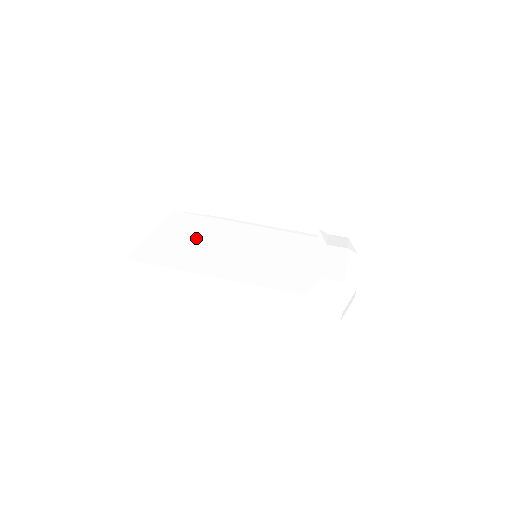
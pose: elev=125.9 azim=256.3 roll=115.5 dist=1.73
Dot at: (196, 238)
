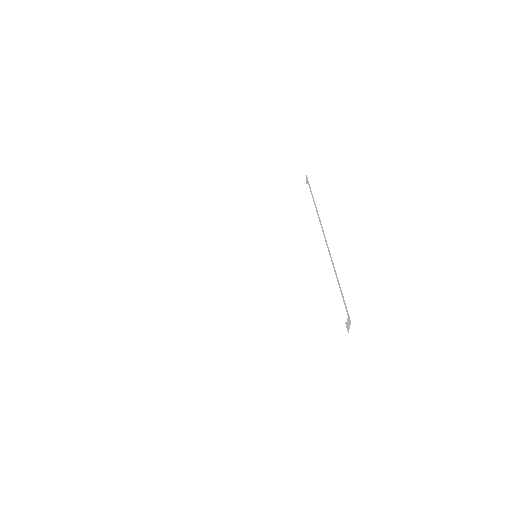
Dot at: (173, 260)
